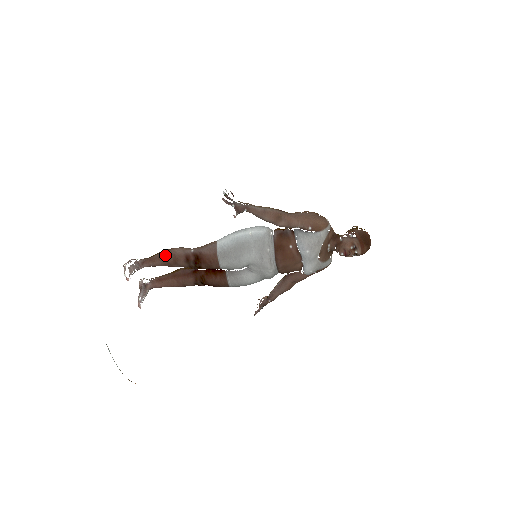
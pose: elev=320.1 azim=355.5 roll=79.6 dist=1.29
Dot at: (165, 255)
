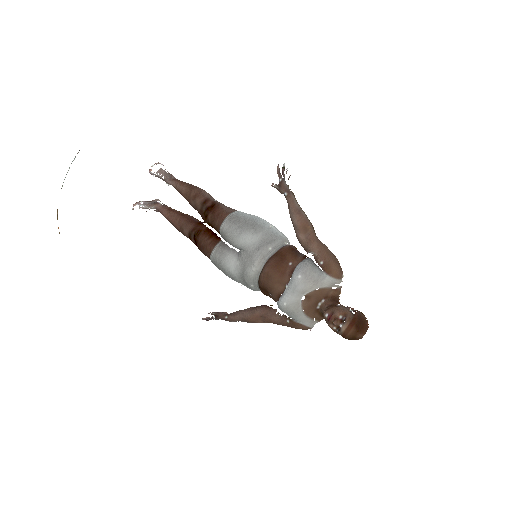
Dot at: (194, 187)
